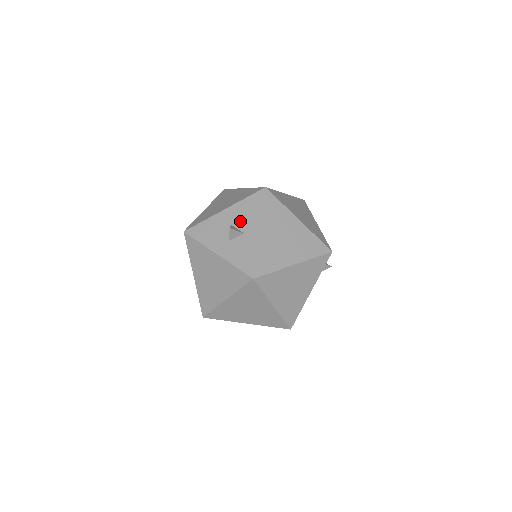
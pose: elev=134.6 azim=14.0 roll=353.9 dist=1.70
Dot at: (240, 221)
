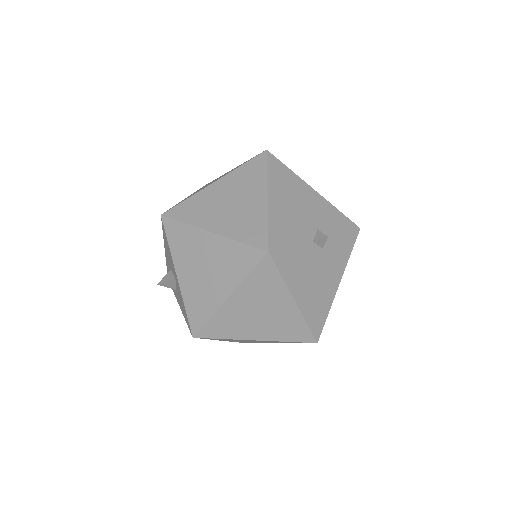
Dot at: (170, 264)
